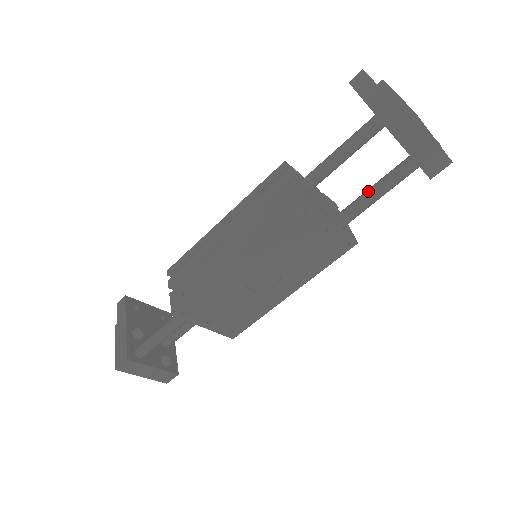
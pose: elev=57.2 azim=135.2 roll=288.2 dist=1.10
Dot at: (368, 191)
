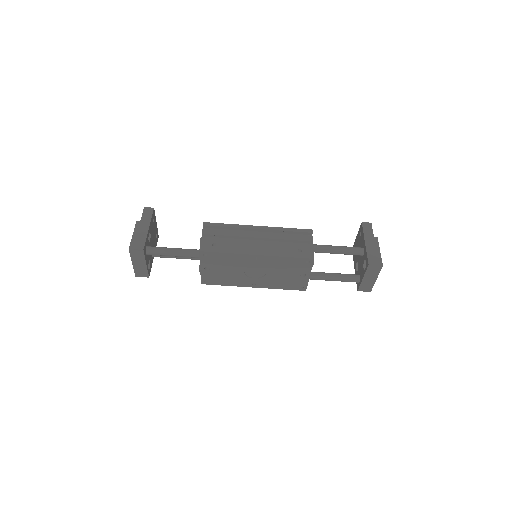
Dot at: (332, 274)
